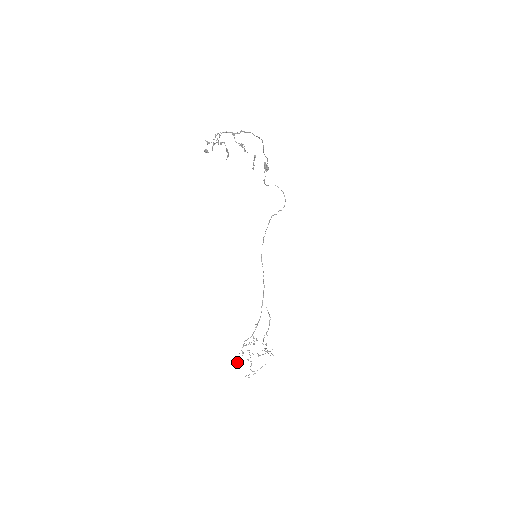
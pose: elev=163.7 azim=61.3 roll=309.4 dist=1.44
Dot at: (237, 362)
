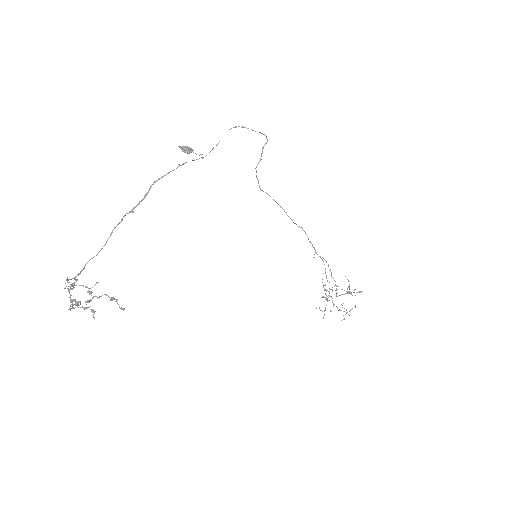
Dot at: occluded
